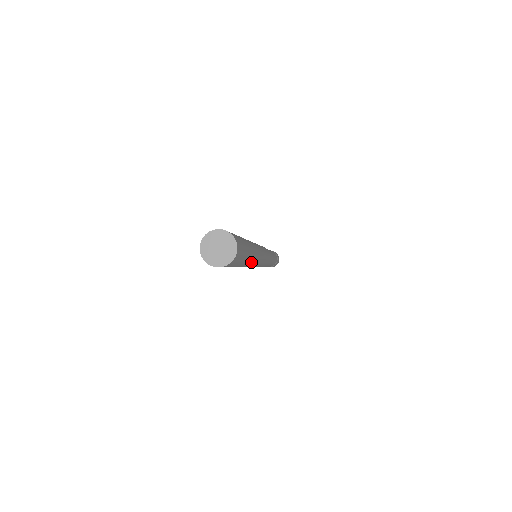
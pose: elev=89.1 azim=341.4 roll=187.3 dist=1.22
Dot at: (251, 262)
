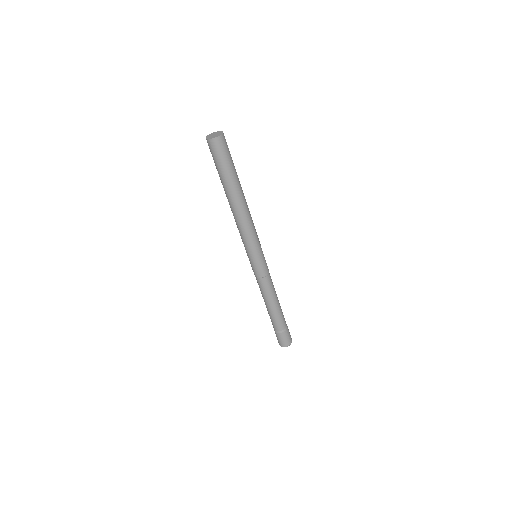
Dot at: (241, 197)
